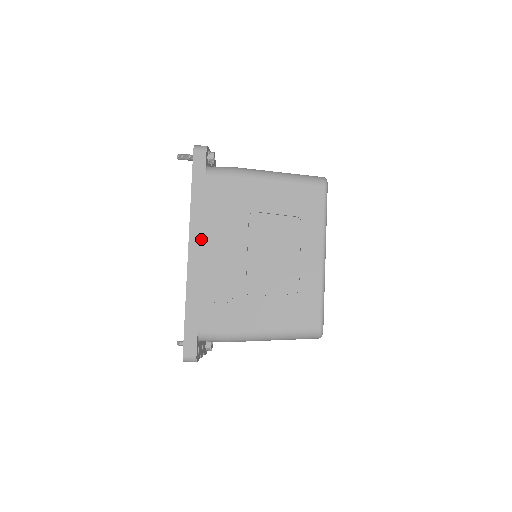
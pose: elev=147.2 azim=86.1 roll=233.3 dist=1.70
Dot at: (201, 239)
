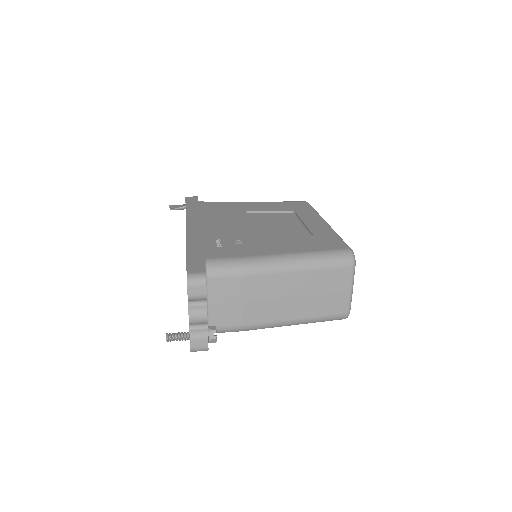
Dot at: (199, 221)
